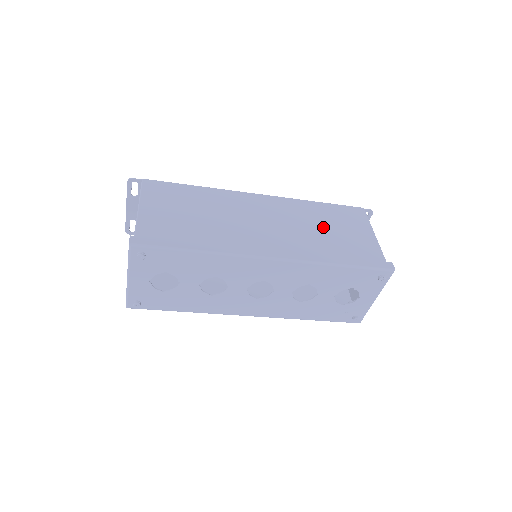
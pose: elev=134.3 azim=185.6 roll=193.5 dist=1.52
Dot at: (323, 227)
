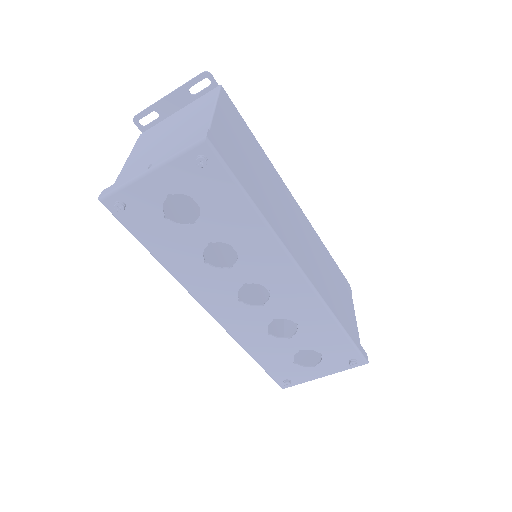
Dot at: (330, 277)
